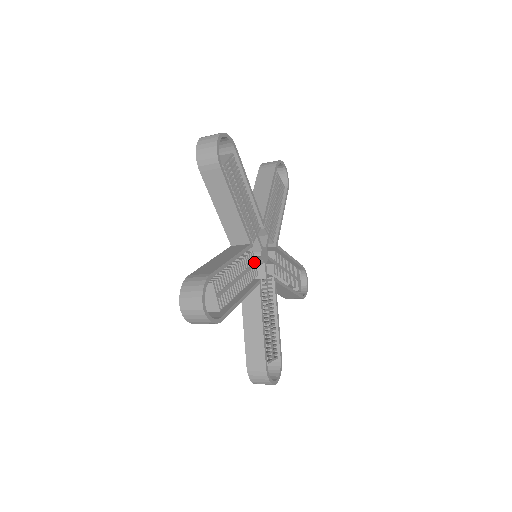
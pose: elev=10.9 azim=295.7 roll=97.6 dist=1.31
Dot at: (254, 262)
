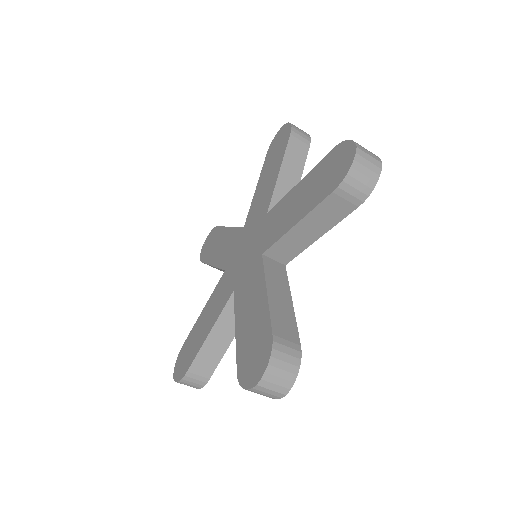
Dot at: occluded
